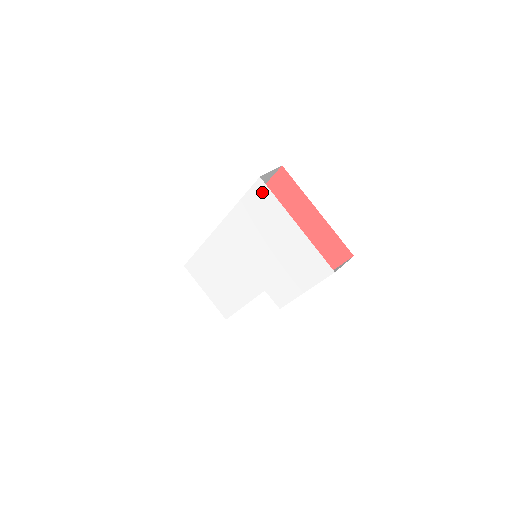
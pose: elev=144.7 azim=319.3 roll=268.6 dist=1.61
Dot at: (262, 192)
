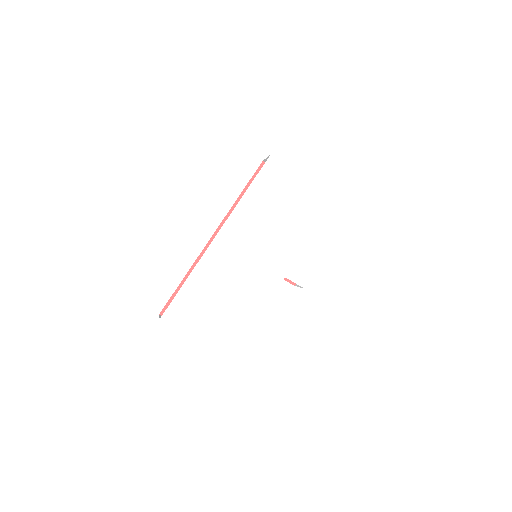
Dot at: (274, 168)
